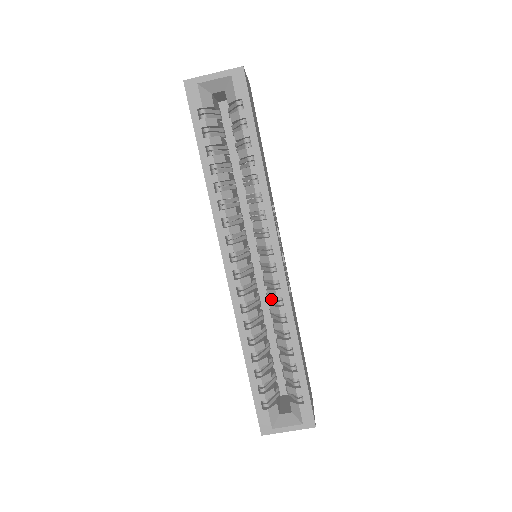
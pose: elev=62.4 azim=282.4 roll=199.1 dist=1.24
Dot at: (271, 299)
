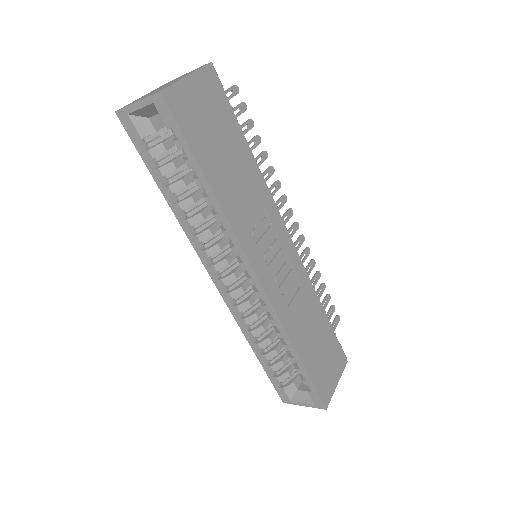
Dot at: occluded
